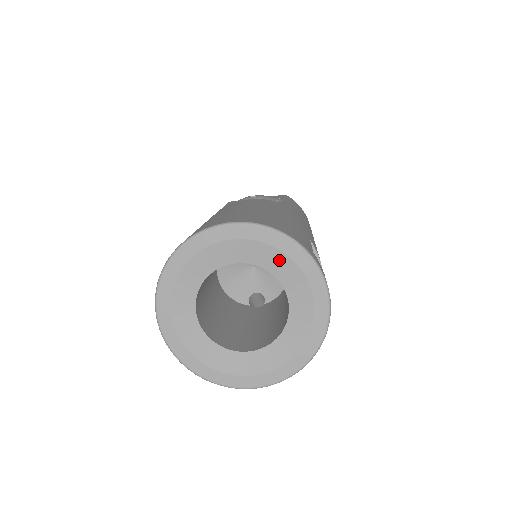
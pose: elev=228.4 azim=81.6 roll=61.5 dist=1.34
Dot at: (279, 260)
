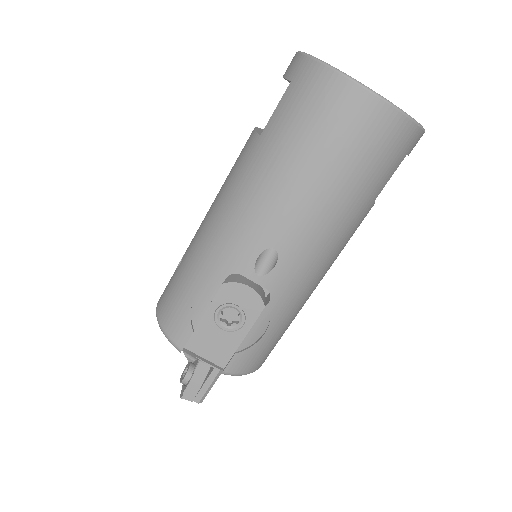
Dot at: occluded
